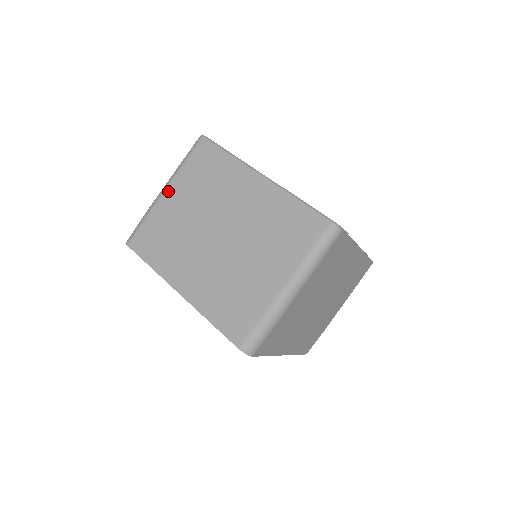
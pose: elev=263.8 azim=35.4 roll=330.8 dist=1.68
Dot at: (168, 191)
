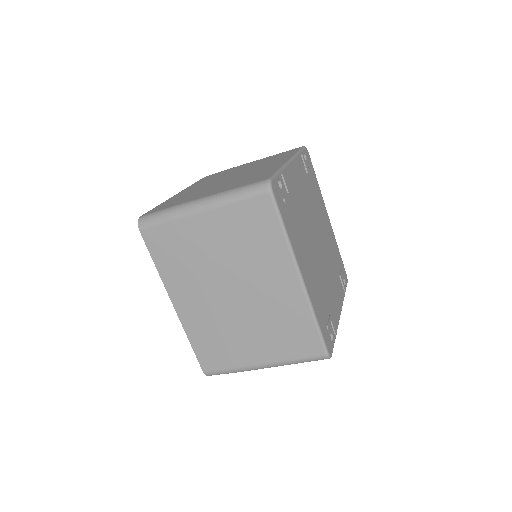
Dot at: (204, 215)
